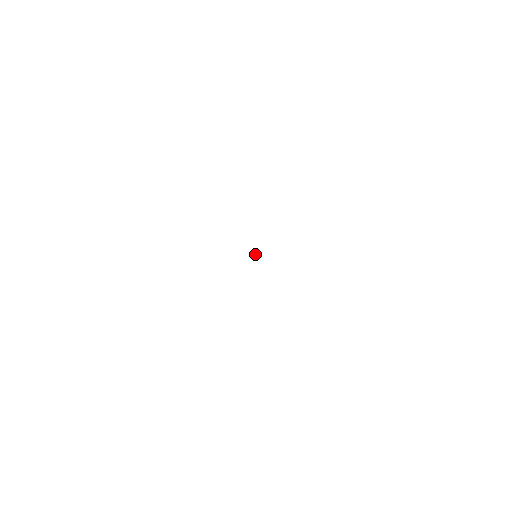
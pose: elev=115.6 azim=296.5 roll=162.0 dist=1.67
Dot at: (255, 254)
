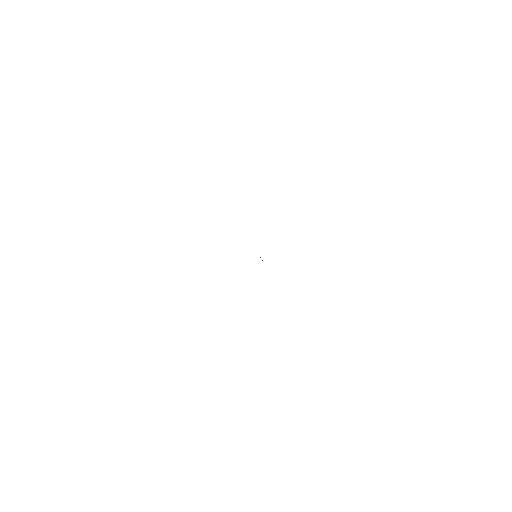
Dot at: occluded
